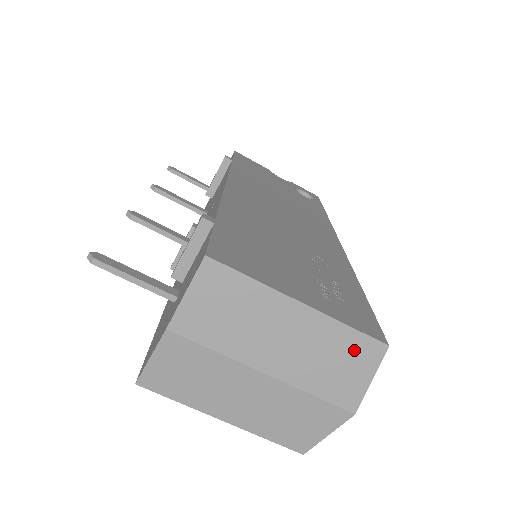
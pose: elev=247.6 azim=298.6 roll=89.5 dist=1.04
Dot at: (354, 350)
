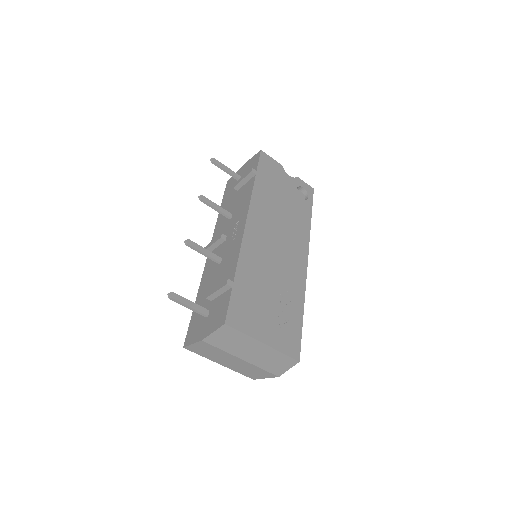
Dot at: (284, 360)
